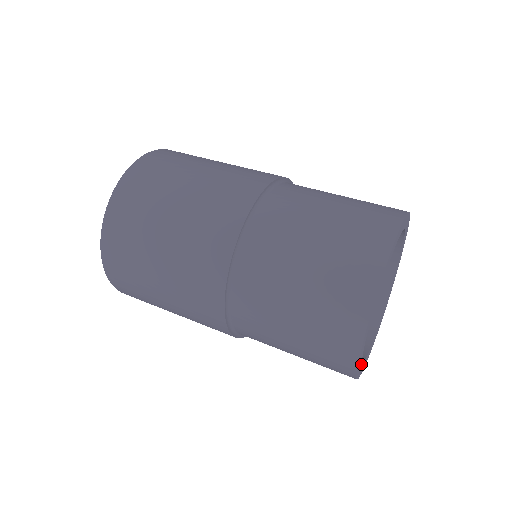
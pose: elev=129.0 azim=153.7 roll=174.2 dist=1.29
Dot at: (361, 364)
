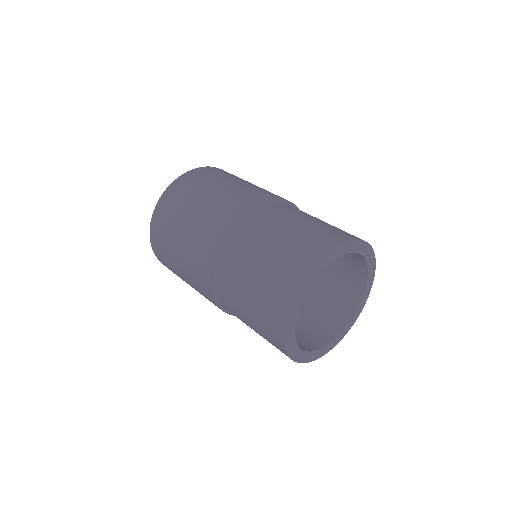
Dot at: (299, 350)
